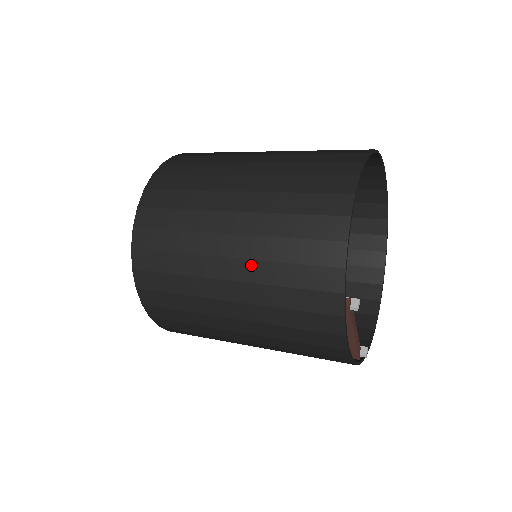
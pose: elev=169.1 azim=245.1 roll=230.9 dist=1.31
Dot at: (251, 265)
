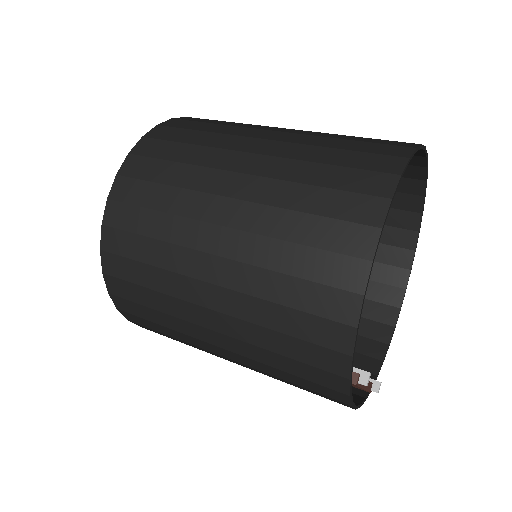
Dot at: (239, 324)
